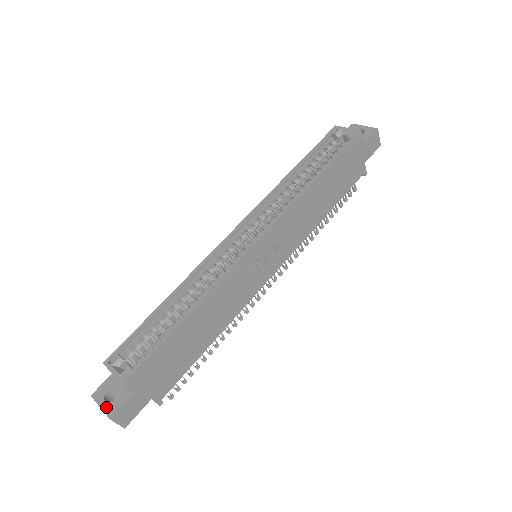
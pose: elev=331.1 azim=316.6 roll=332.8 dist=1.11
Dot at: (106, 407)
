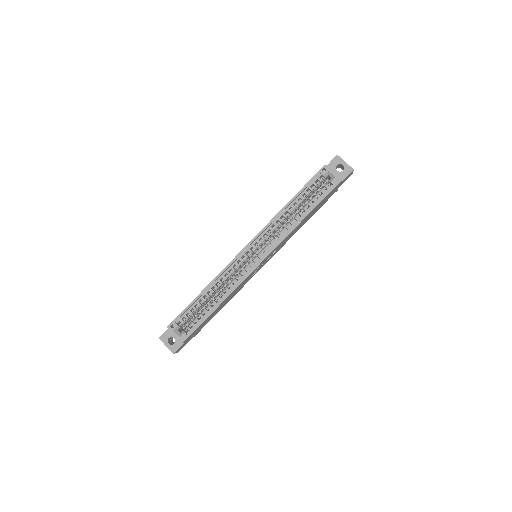
Dot at: (170, 347)
